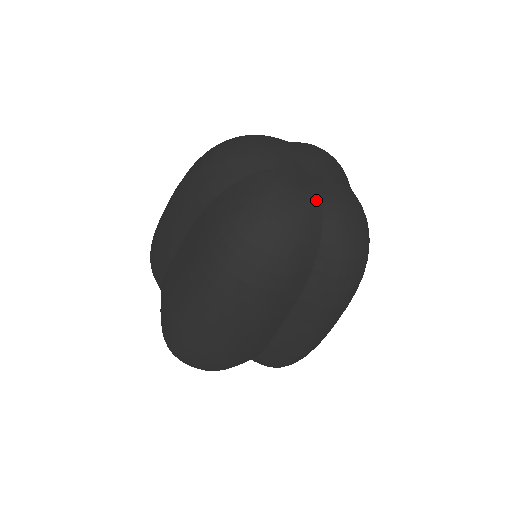
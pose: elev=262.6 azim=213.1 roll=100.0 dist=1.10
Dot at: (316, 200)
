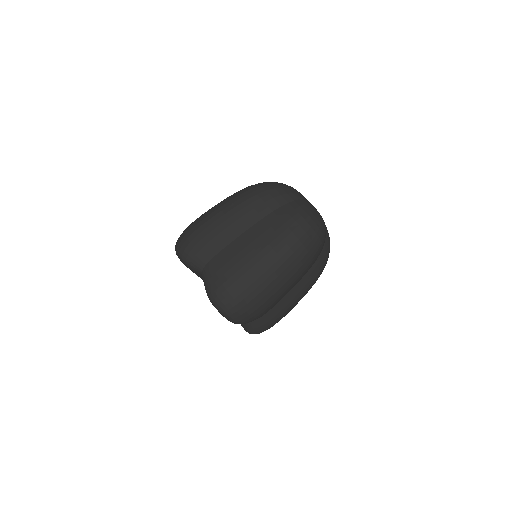
Dot at: occluded
